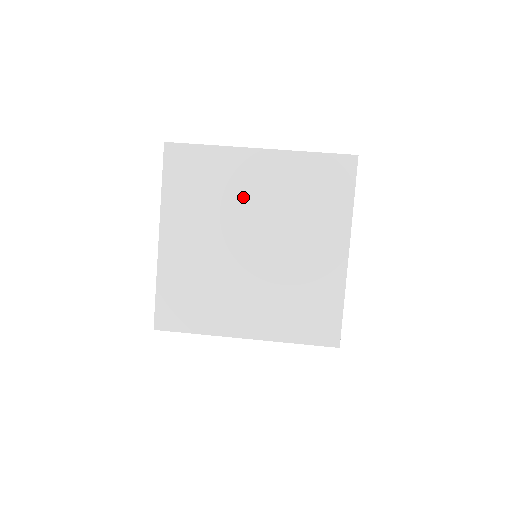
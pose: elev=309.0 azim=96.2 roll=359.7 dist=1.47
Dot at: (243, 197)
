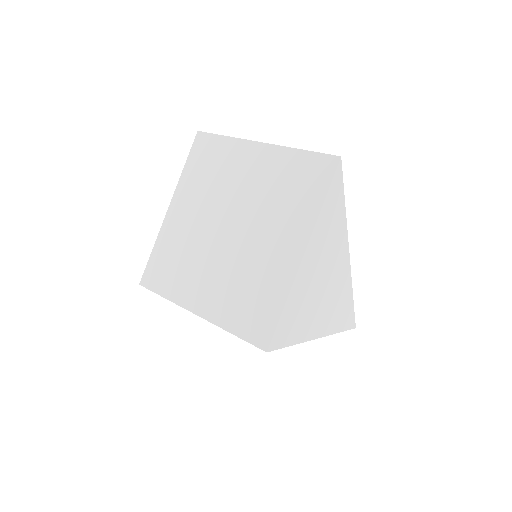
Dot at: (235, 183)
